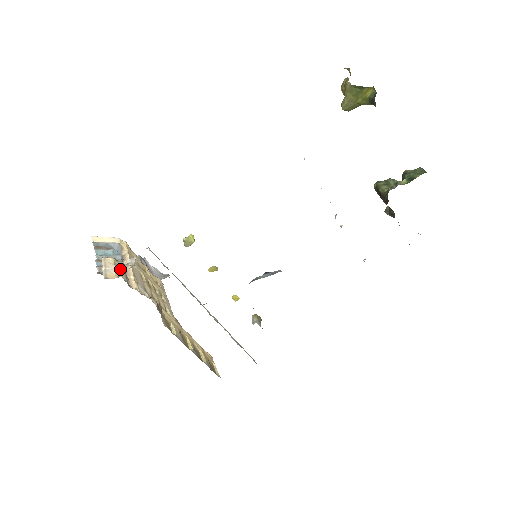
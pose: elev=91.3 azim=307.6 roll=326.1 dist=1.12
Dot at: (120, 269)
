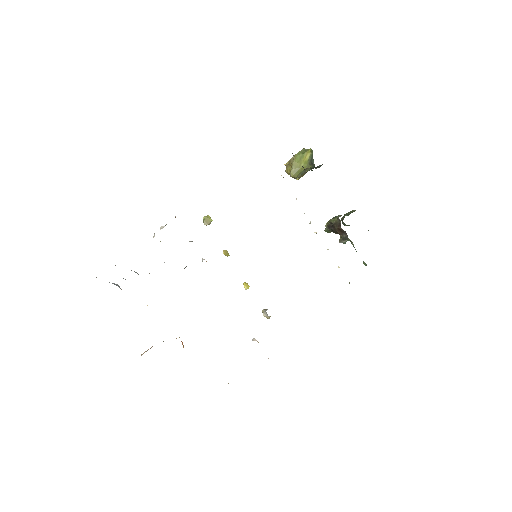
Dot at: occluded
